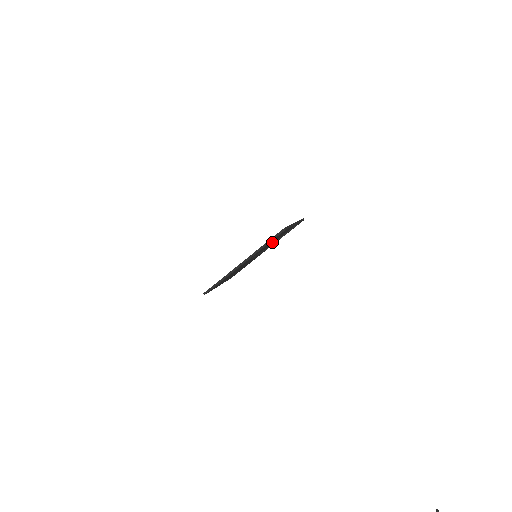
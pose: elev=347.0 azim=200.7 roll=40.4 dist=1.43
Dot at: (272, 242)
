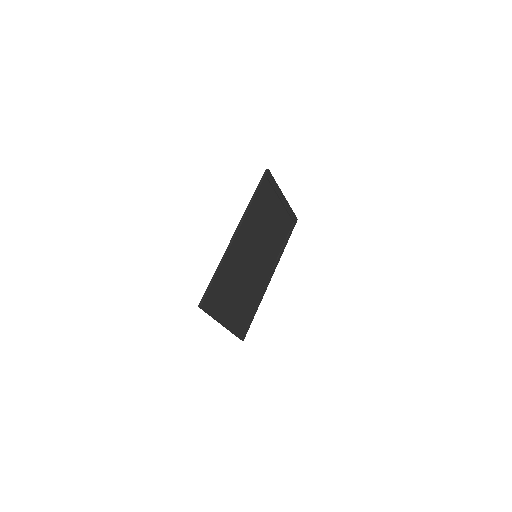
Dot at: (270, 241)
